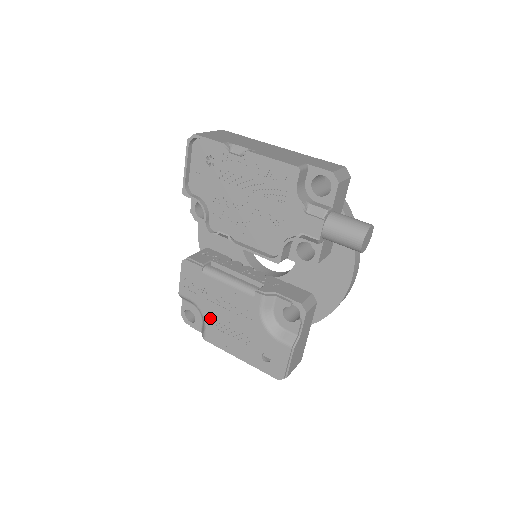
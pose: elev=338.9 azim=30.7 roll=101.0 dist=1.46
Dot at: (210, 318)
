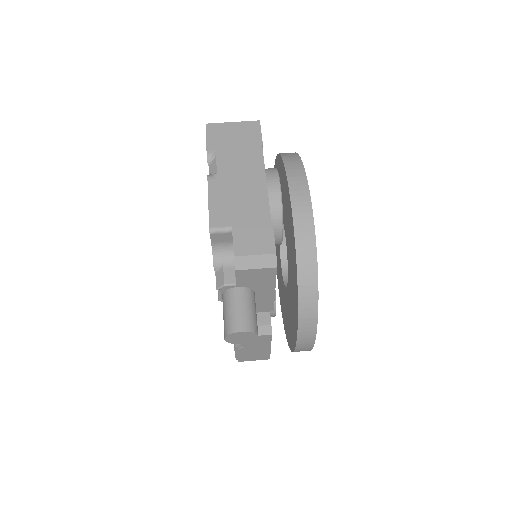
Dot at: occluded
